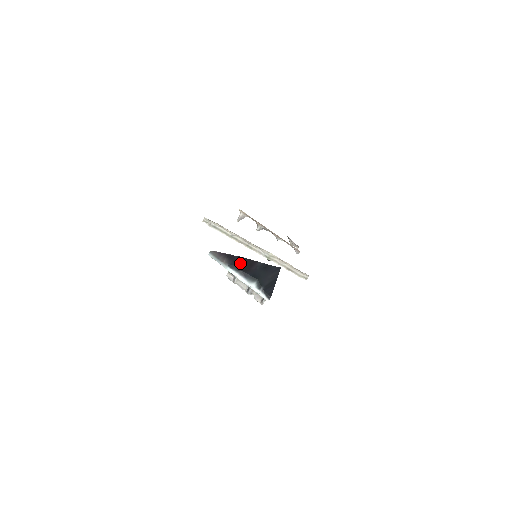
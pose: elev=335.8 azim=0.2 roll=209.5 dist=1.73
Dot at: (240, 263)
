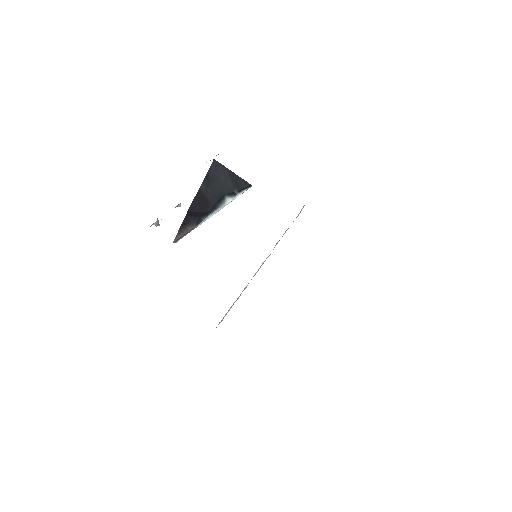
Dot at: (197, 211)
